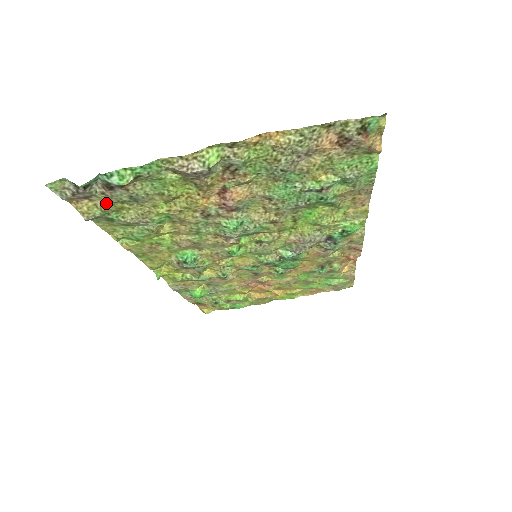
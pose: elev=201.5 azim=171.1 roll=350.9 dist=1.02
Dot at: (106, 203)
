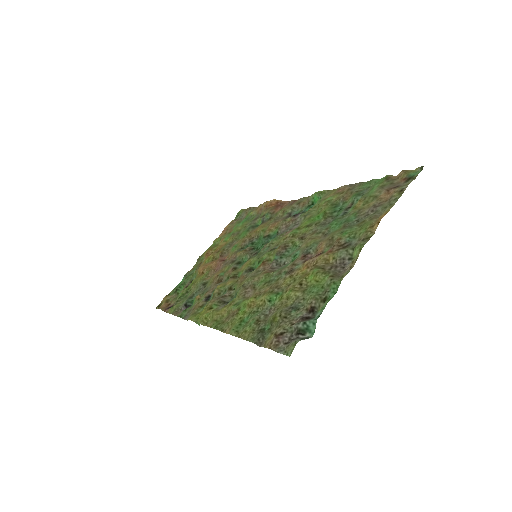
Dot at: (278, 326)
